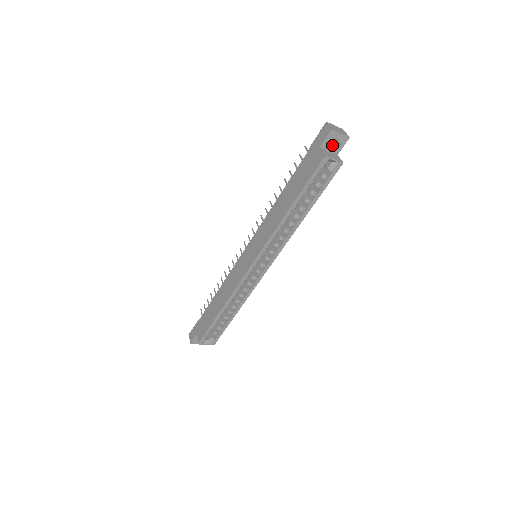
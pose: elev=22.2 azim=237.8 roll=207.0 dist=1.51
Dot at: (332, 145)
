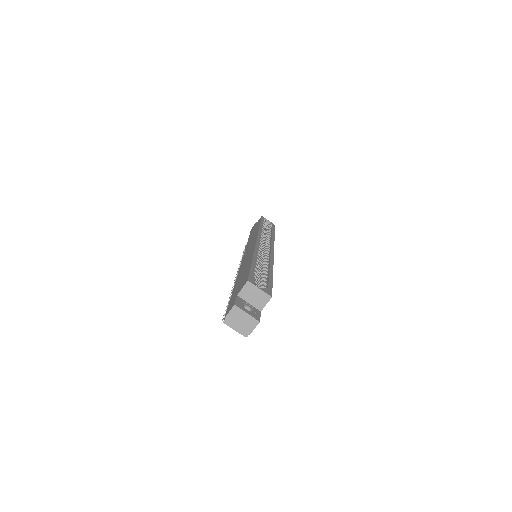
Dot at: occluded
